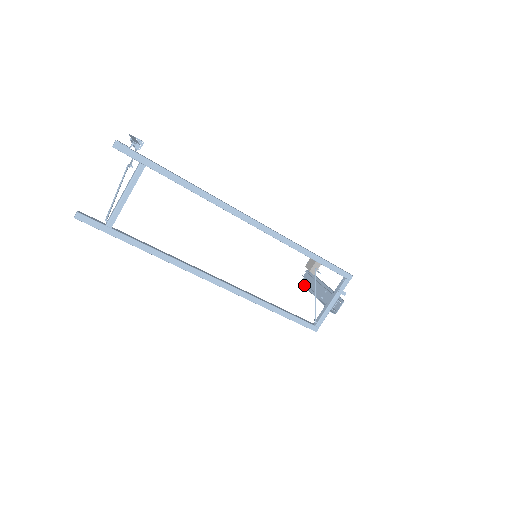
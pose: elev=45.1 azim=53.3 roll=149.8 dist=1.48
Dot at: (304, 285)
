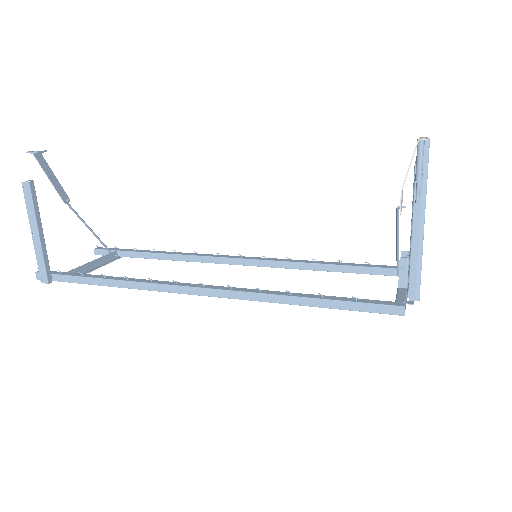
Dot at: occluded
